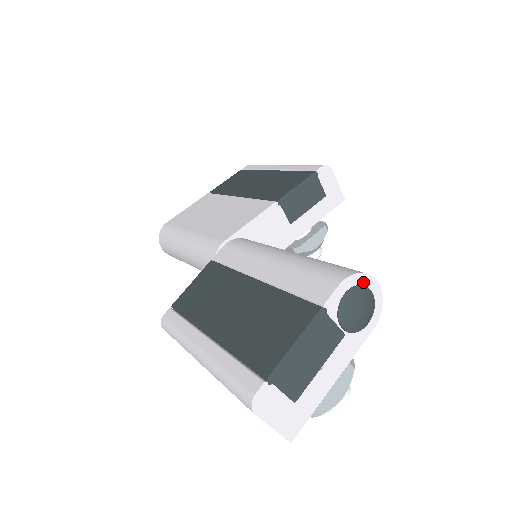
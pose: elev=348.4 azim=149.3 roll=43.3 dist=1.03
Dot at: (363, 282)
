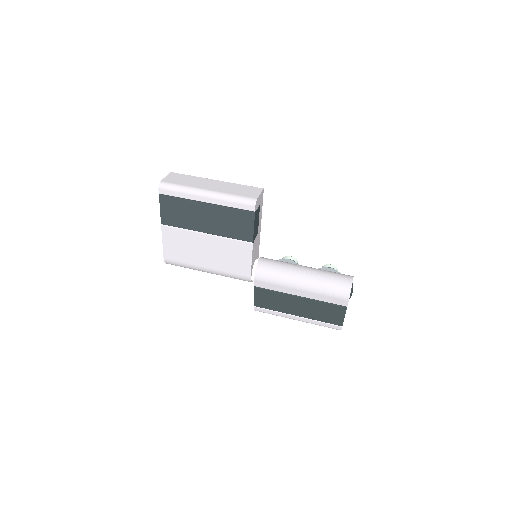
Dot at: (351, 289)
